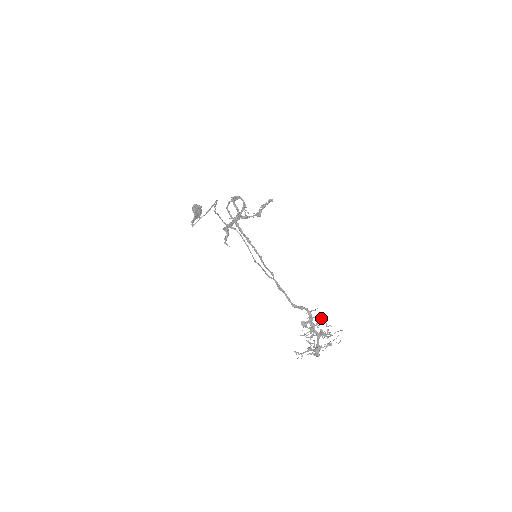
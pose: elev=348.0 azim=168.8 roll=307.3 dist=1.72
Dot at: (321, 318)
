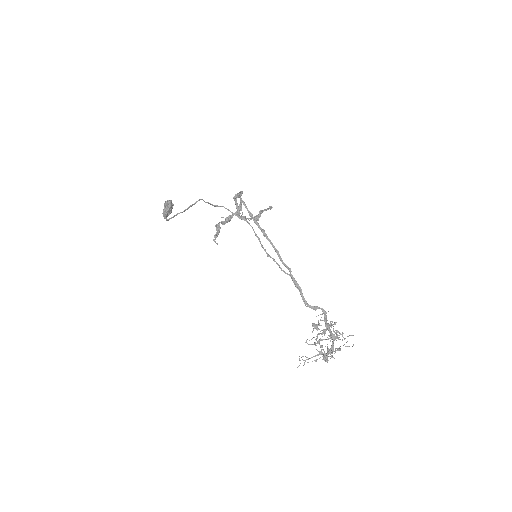
Dot at: (332, 321)
